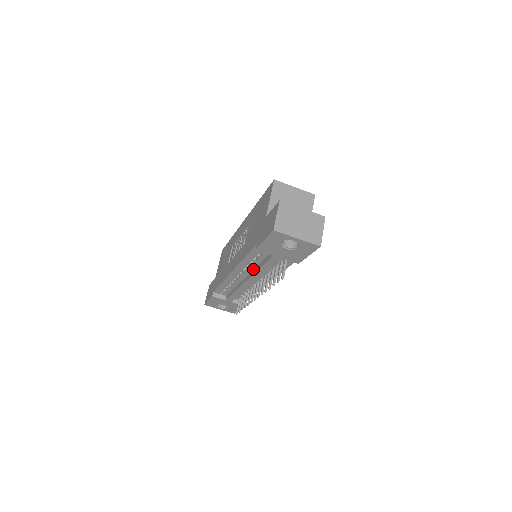
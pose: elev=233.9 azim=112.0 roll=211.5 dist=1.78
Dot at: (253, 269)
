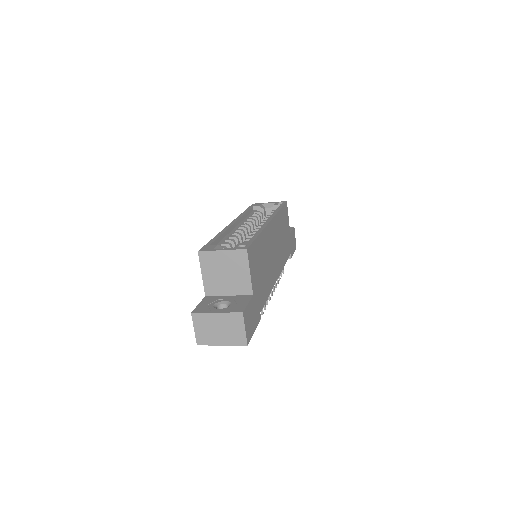
Dot at: occluded
